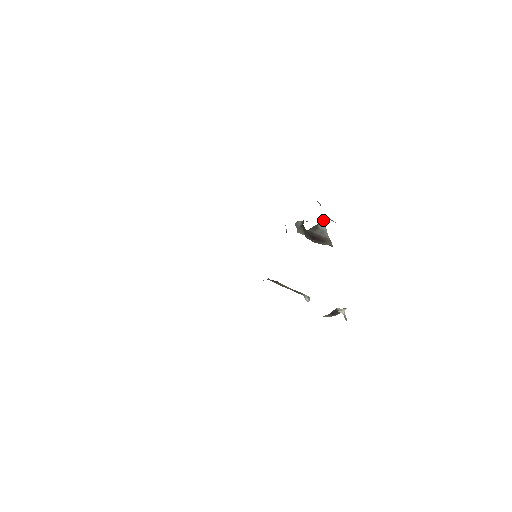
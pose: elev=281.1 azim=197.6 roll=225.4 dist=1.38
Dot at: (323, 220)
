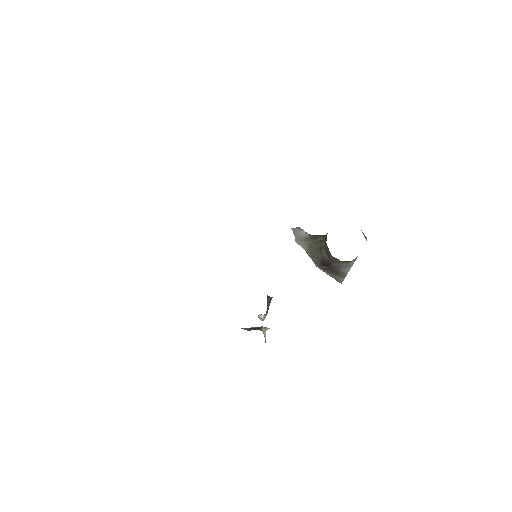
Dot at: (357, 256)
